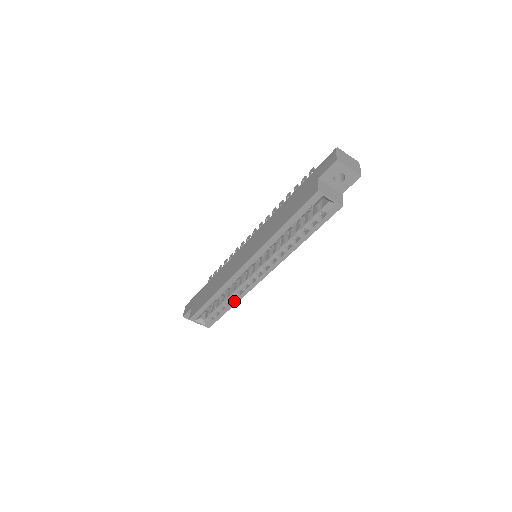
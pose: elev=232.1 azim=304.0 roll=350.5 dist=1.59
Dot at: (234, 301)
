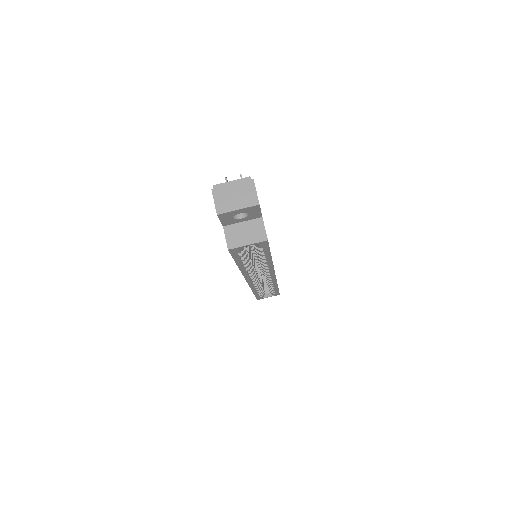
Dot at: (274, 286)
